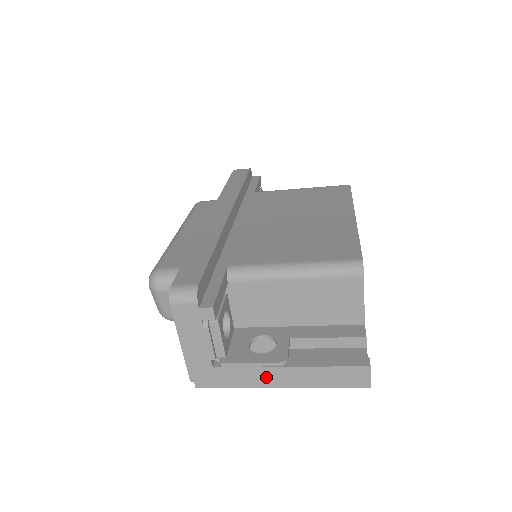
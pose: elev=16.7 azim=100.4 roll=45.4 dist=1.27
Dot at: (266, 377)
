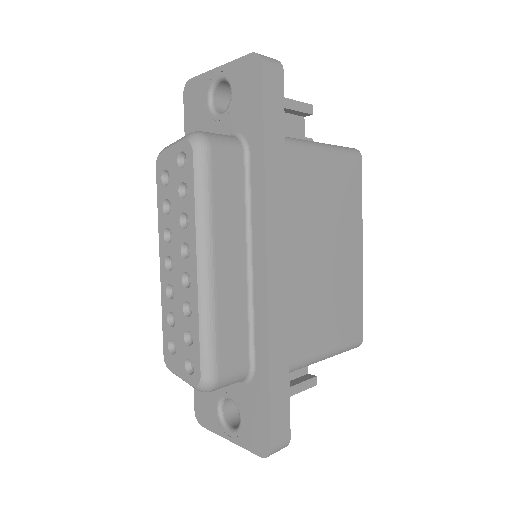
Dot at: occluded
